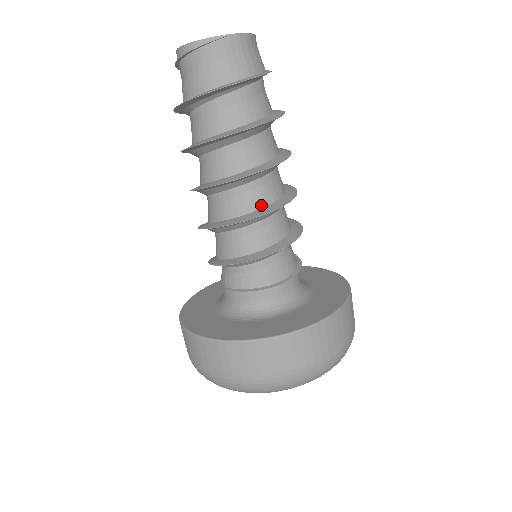
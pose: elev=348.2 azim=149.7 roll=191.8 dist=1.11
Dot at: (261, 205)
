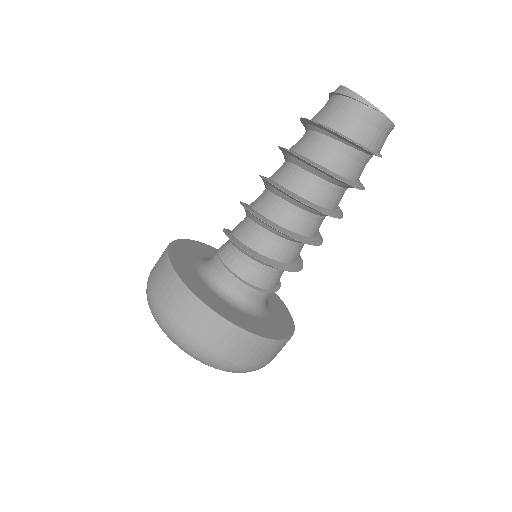
Dot at: (294, 229)
